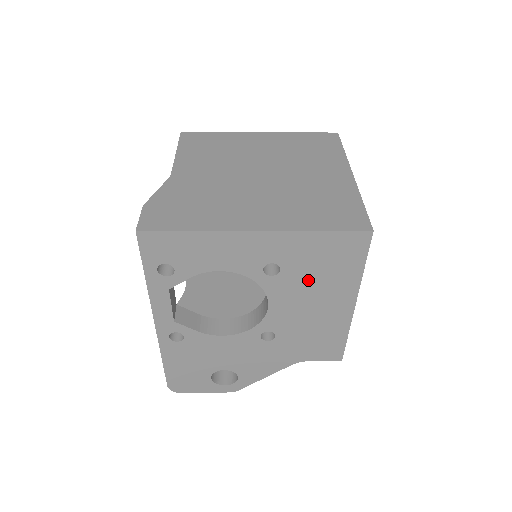
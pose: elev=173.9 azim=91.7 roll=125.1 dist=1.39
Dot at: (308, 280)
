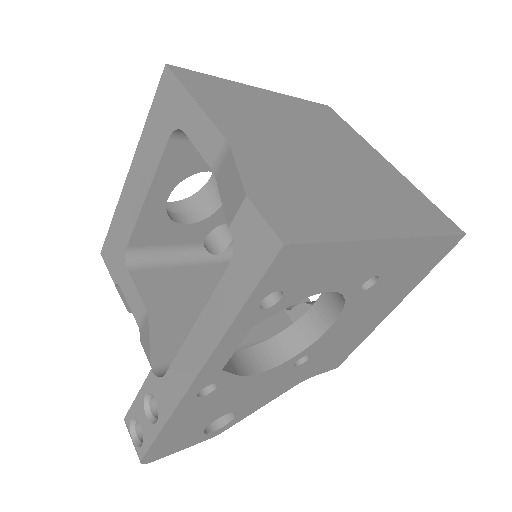
Dot at: (385, 291)
